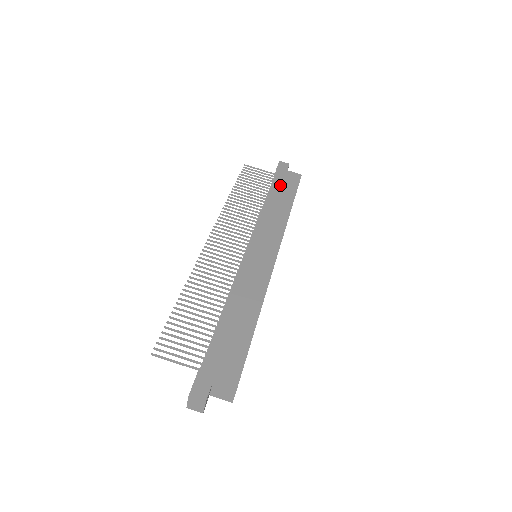
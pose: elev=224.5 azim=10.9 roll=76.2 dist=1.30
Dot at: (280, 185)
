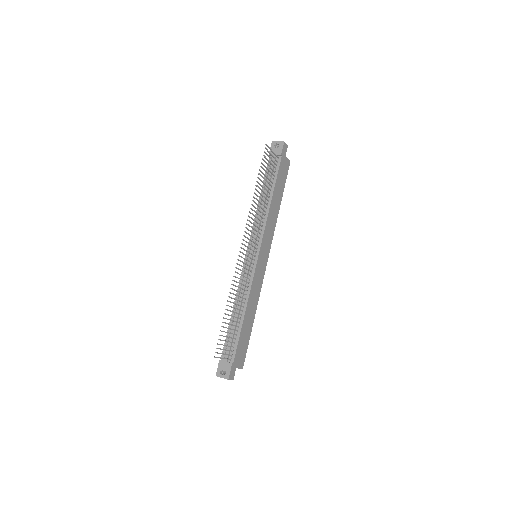
Dot at: (280, 178)
